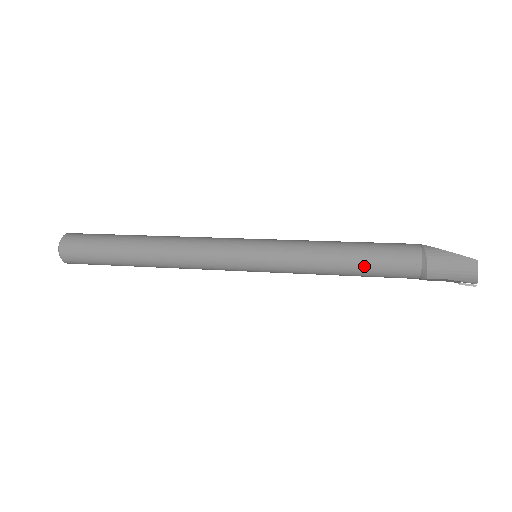
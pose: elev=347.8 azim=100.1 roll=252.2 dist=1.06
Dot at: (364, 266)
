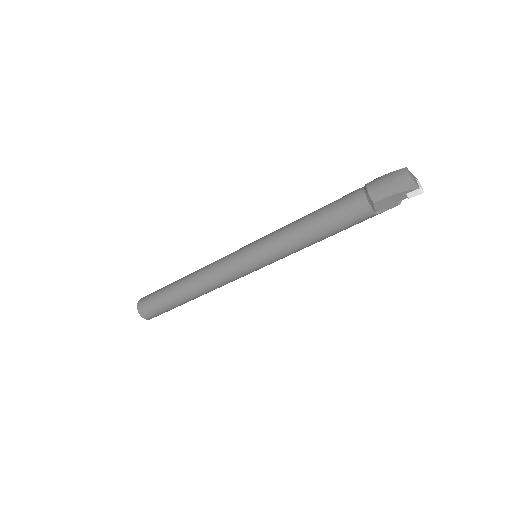
Dot at: (324, 219)
